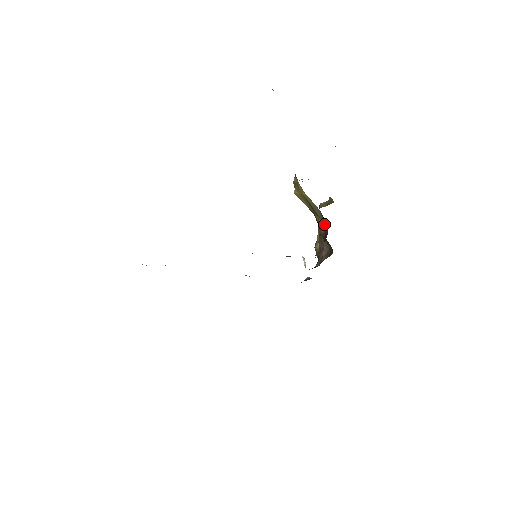
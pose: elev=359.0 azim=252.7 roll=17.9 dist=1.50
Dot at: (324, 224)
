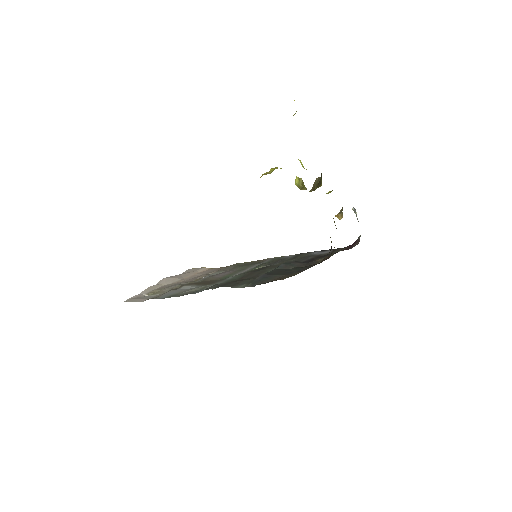
Dot at: occluded
